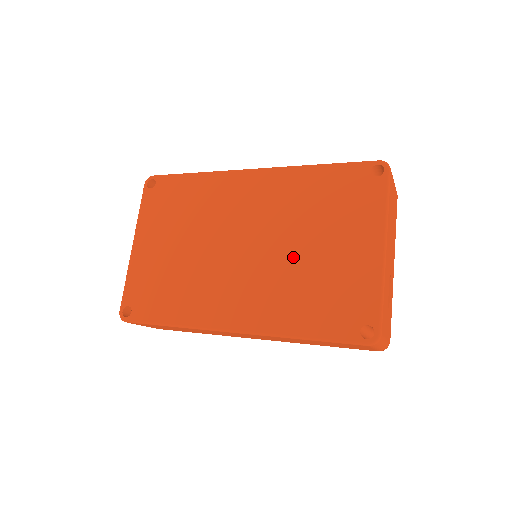
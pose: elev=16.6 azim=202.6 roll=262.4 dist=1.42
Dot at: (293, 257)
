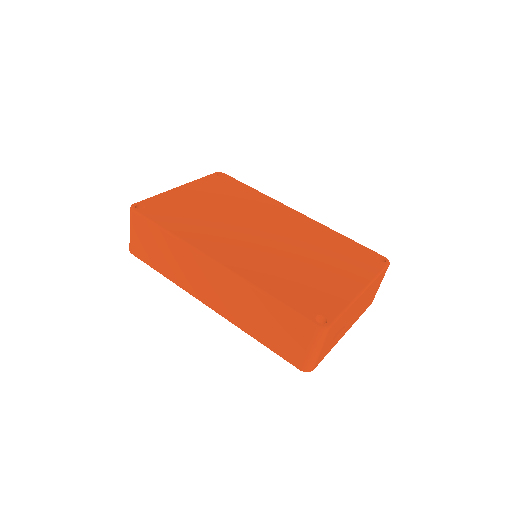
Dot at: (294, 258)
